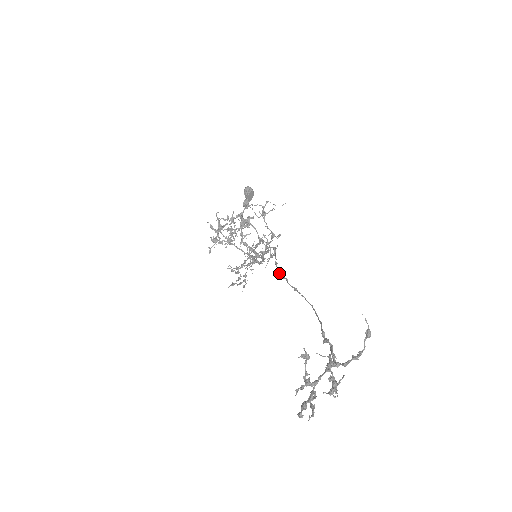
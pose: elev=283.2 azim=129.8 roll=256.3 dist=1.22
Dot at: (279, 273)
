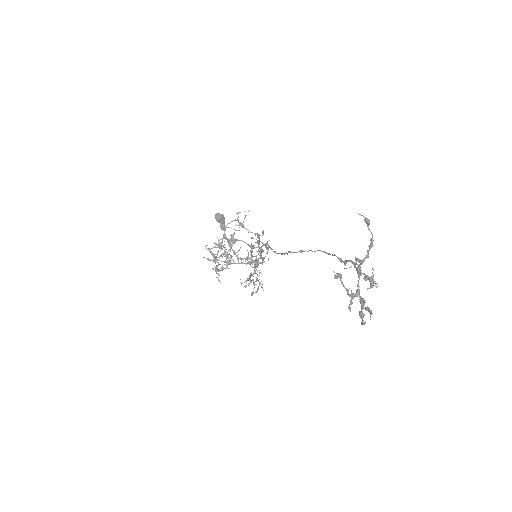
Dot at: (281, 254)
